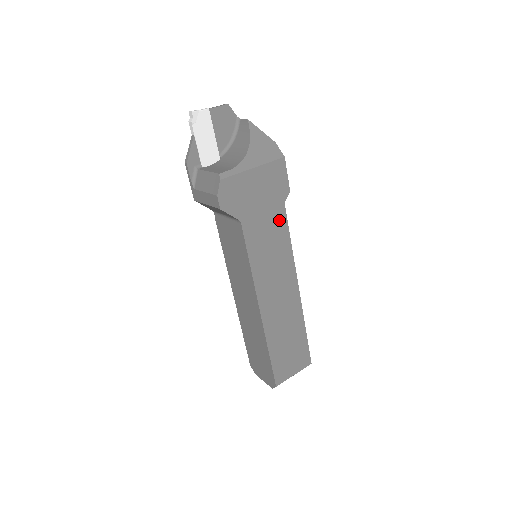
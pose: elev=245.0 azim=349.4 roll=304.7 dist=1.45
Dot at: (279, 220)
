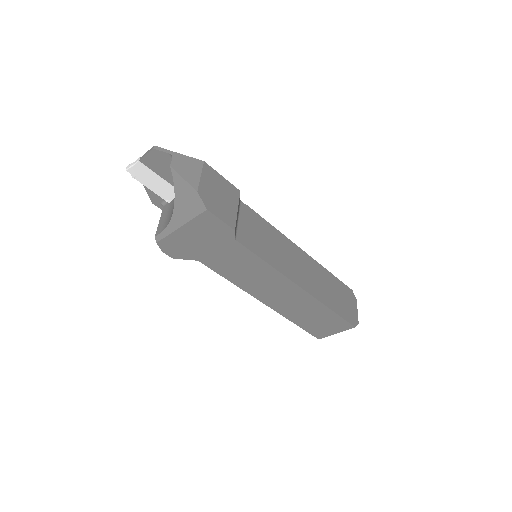
Dot at: (239, 251)
